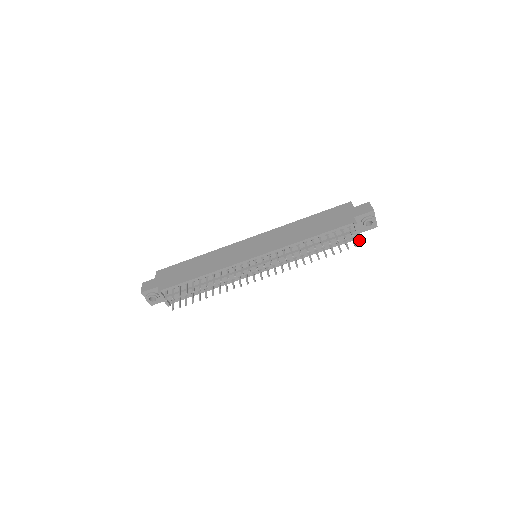
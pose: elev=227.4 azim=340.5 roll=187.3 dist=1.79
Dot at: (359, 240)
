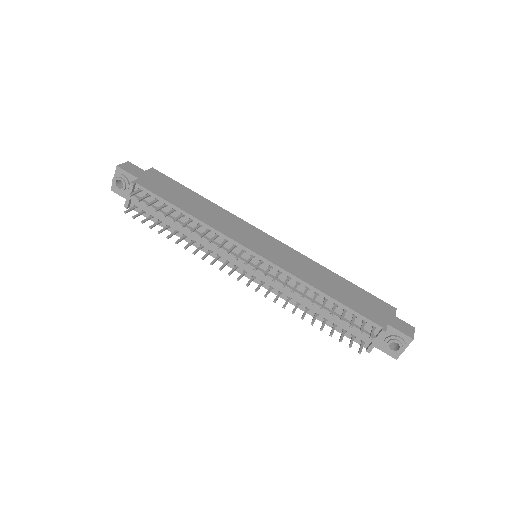
Dot at: (367, 351)
